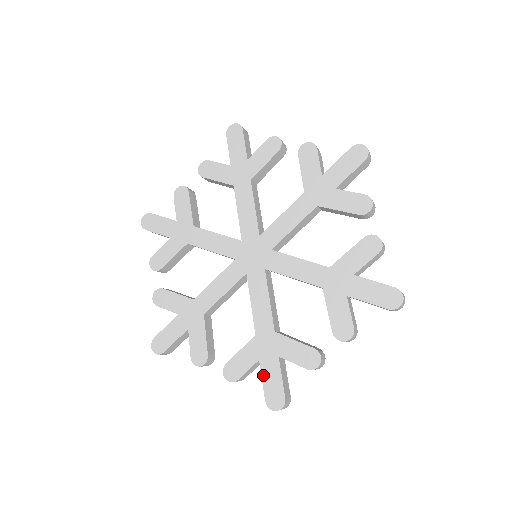
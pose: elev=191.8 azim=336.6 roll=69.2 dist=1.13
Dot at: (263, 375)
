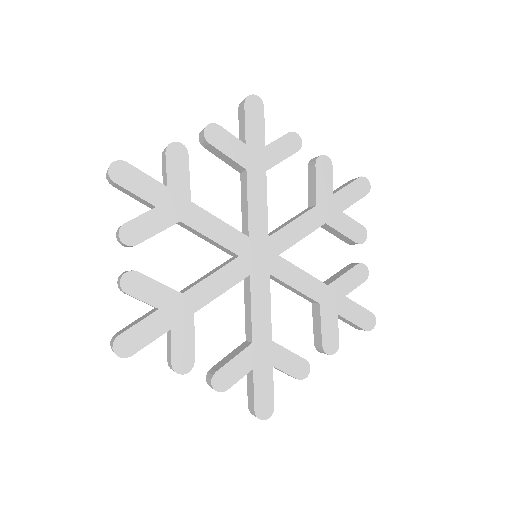
Dot at: (349, 319)
